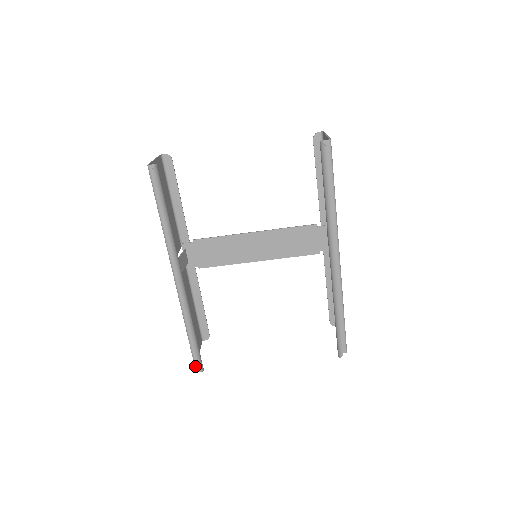
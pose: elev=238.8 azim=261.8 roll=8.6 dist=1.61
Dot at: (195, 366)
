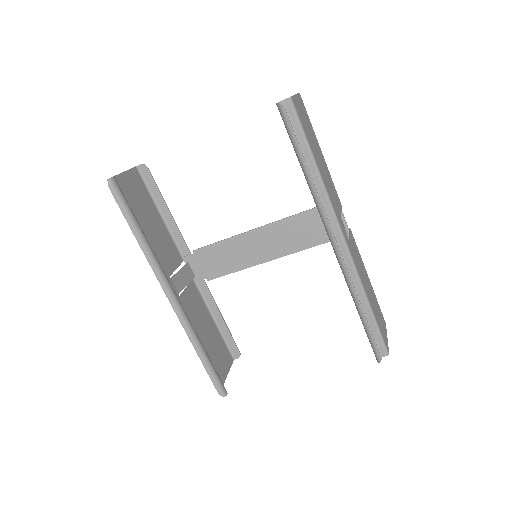
Dot at: occluded
